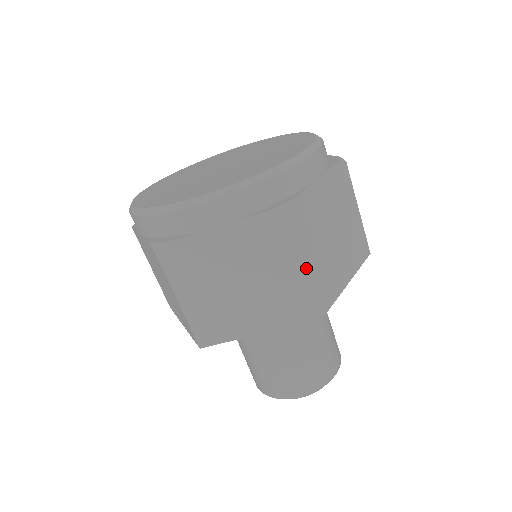
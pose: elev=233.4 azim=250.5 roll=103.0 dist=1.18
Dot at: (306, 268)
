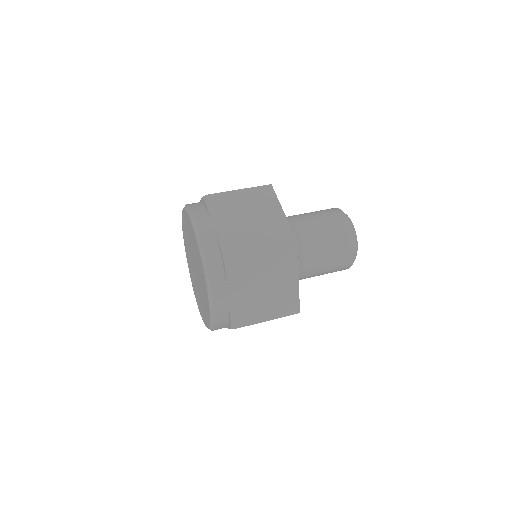
Dot at: (268, 320)
